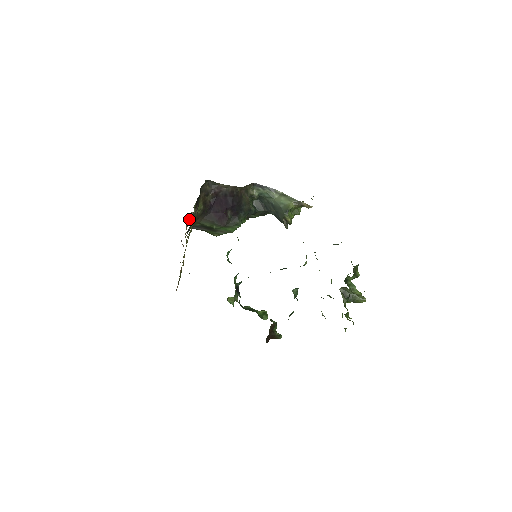
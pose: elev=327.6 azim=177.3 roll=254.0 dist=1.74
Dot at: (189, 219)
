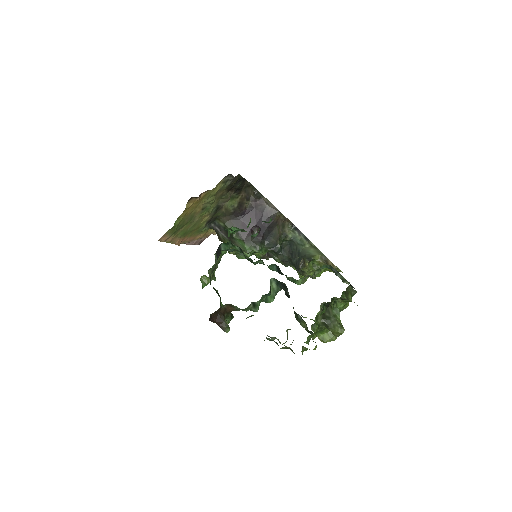
Dot at: occluded
